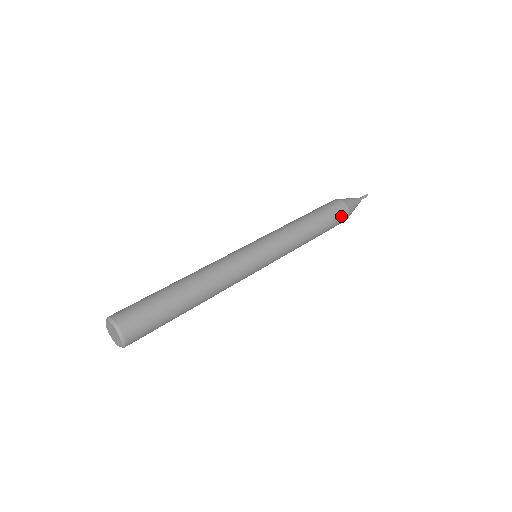
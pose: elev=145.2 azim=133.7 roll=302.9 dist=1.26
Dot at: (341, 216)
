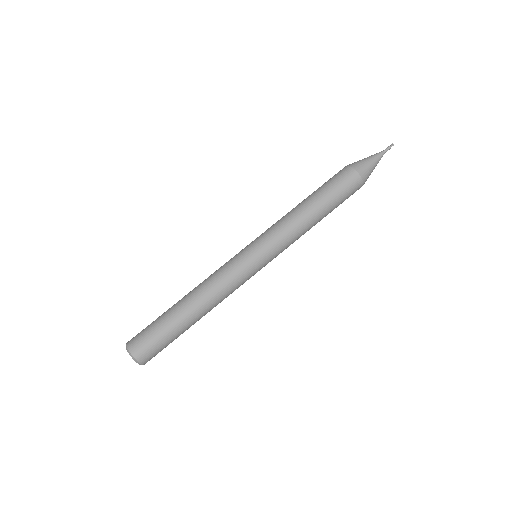
Dot at: occluded
